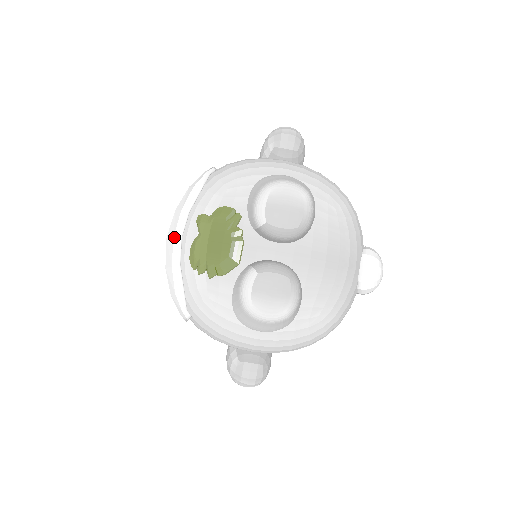
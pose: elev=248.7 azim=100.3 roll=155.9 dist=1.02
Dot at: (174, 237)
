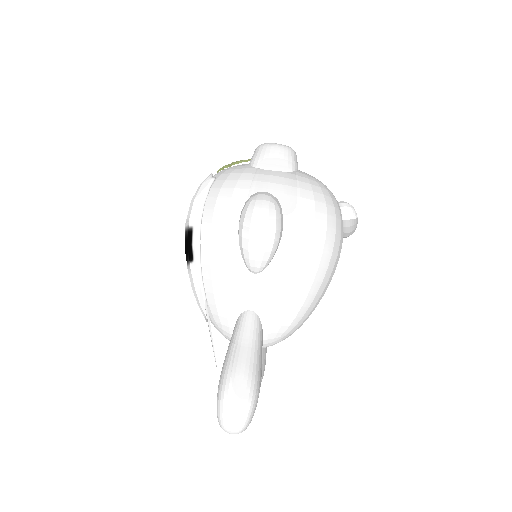
Dot at: occluded
